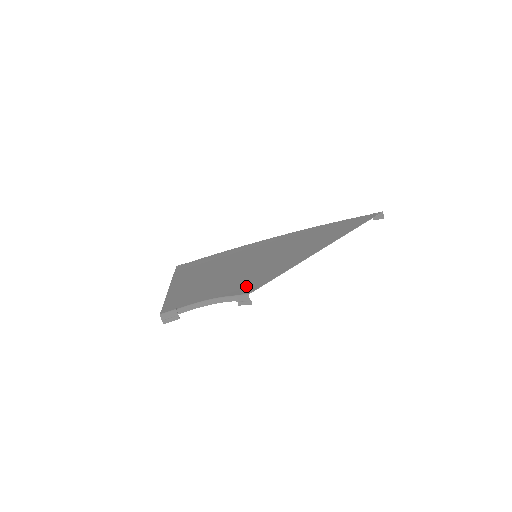
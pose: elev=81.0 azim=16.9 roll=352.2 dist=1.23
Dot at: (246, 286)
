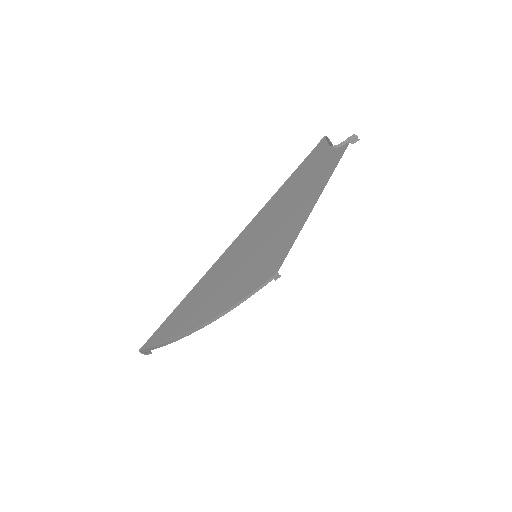
Dot at: (335, 156)
